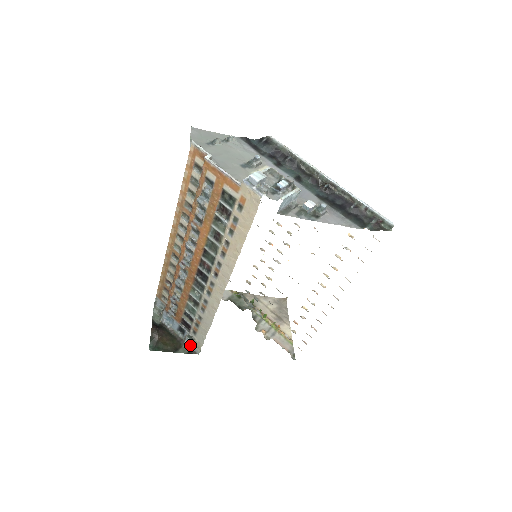
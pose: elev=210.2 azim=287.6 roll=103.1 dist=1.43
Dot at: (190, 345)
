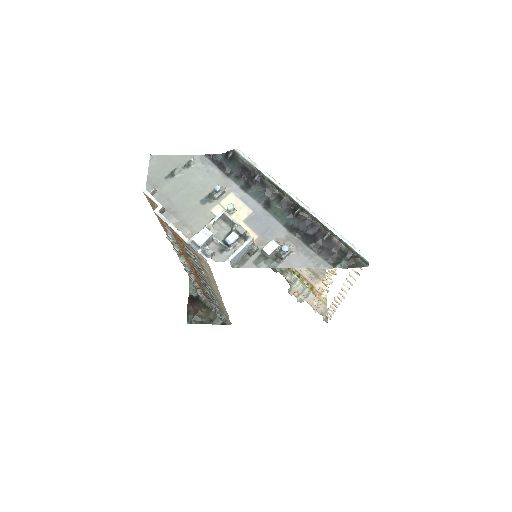
Dot at: occluded
